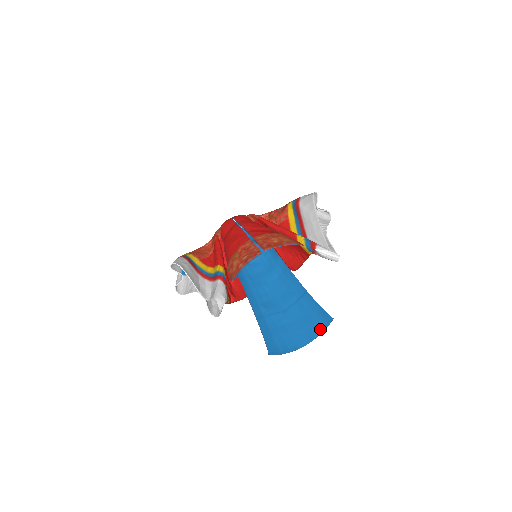
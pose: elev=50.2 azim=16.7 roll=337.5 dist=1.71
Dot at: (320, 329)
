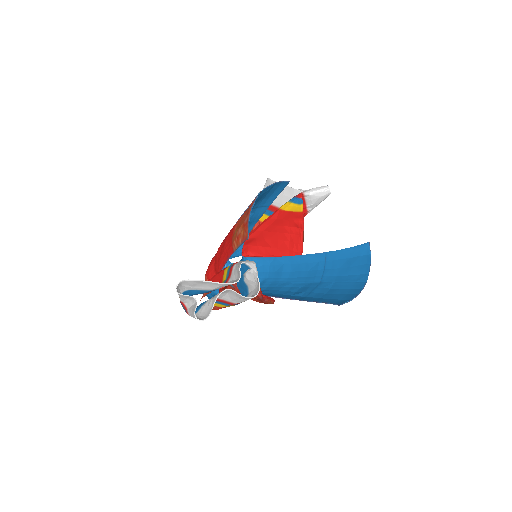
Dot at: (366, 261)
